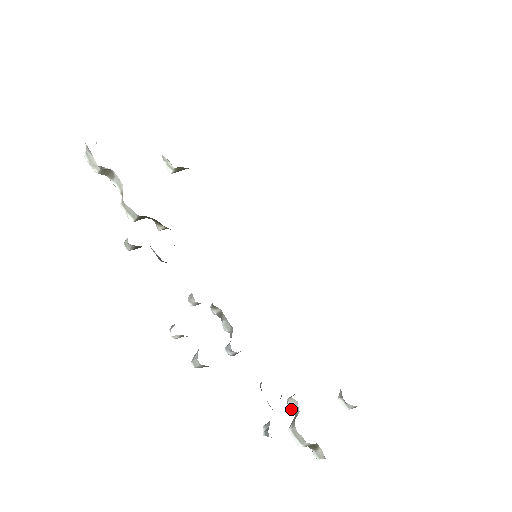
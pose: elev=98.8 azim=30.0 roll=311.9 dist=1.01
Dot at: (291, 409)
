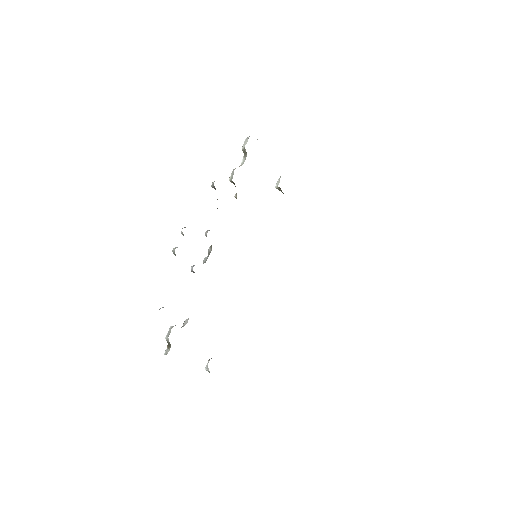
Dot at: (183, 324)
